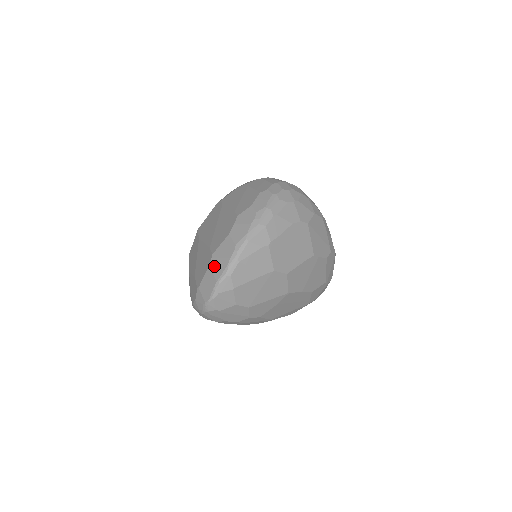
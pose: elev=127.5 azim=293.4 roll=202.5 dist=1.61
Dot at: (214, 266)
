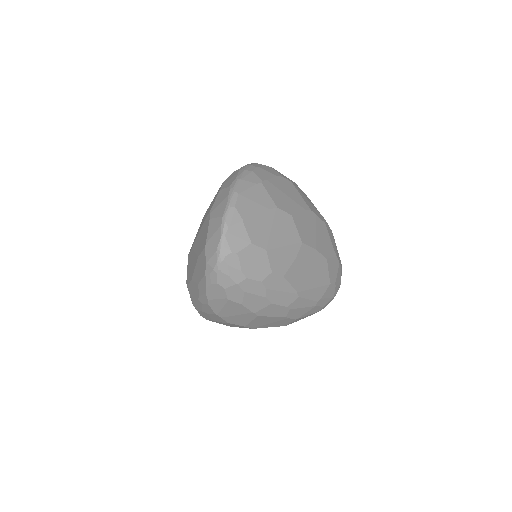
Dot at: (215, 213)
